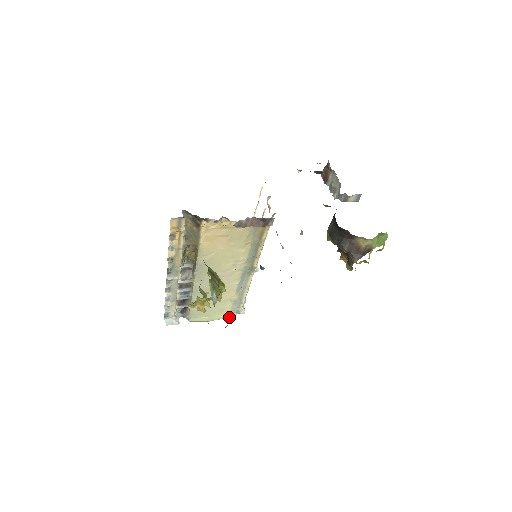
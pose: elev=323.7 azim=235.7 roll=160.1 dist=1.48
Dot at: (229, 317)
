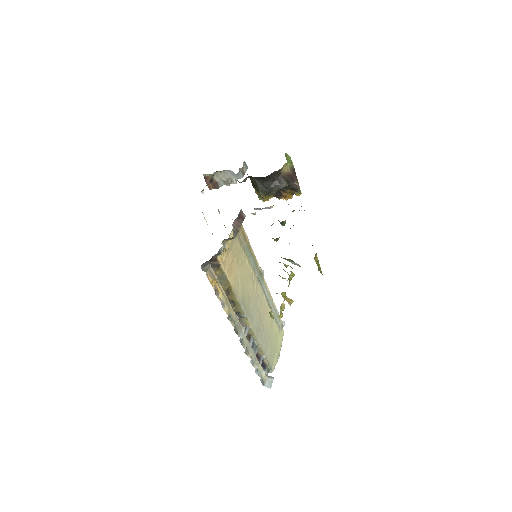
Dot at: occluded
